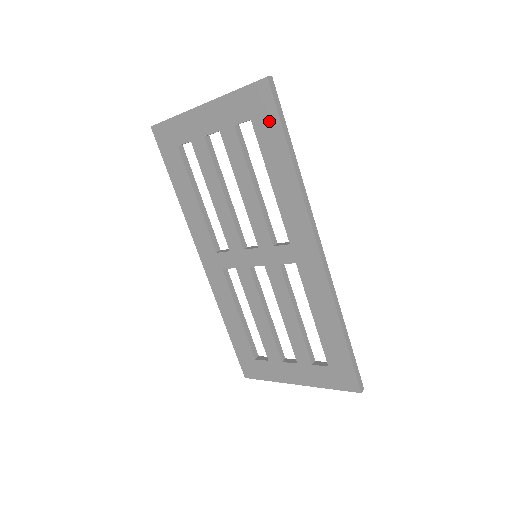
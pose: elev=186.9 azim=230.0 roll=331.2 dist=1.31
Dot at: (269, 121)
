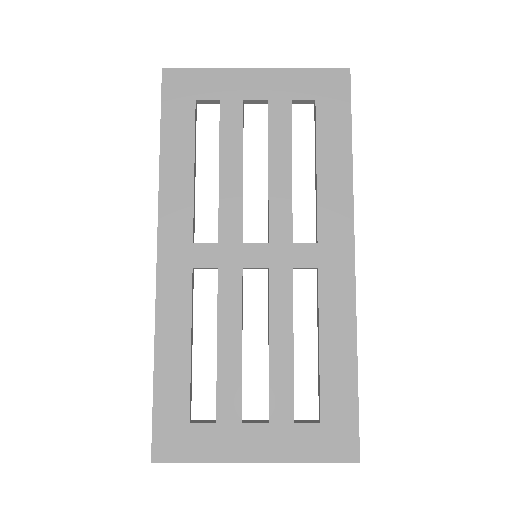
Dot at: (338, 107)
